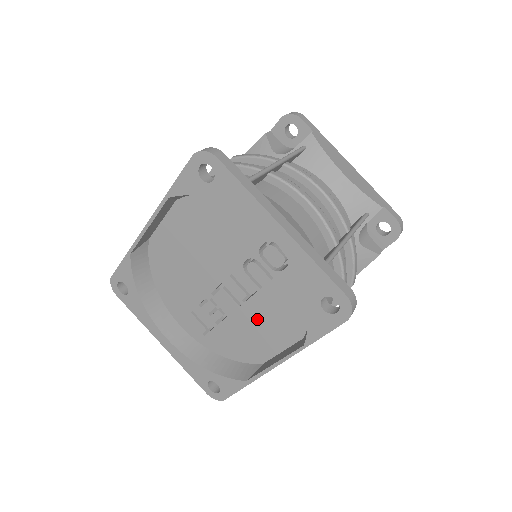
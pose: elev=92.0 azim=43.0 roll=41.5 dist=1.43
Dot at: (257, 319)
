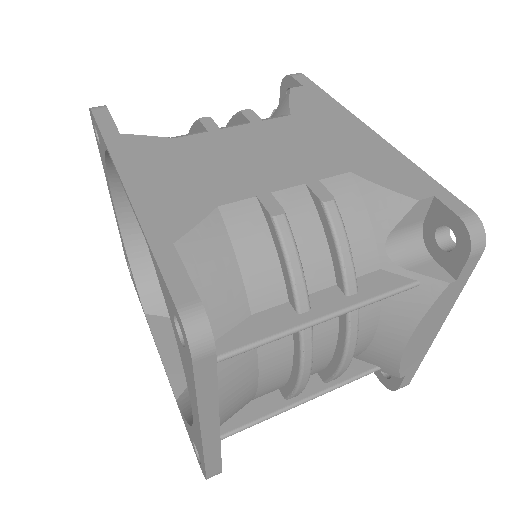
Dot at: occluded
